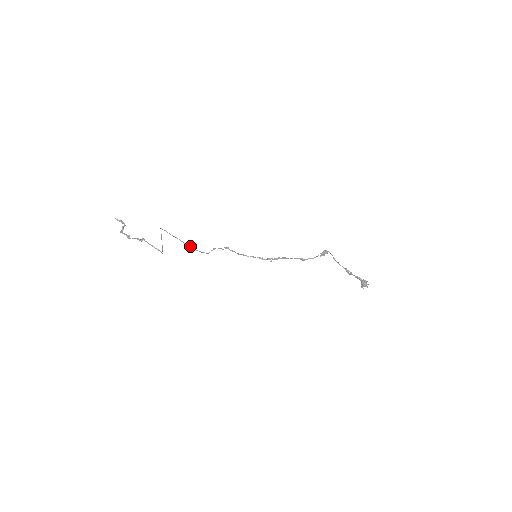
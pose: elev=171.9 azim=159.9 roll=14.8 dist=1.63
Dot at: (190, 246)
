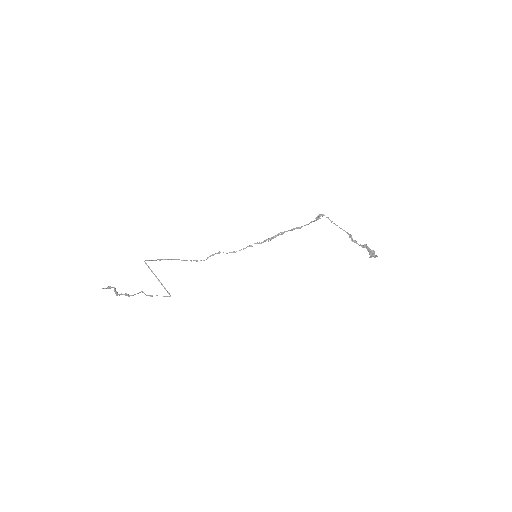
Dot at: (183, 260)
